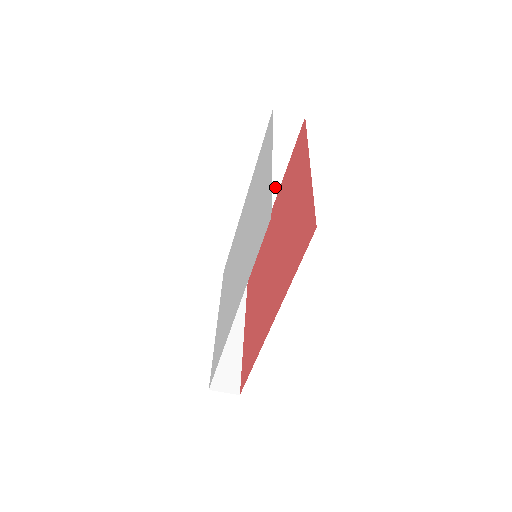
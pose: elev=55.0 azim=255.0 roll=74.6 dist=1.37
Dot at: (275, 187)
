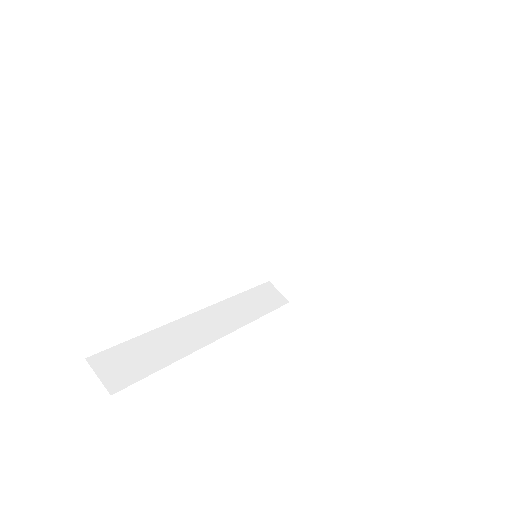
Dot at: (237, 324)
